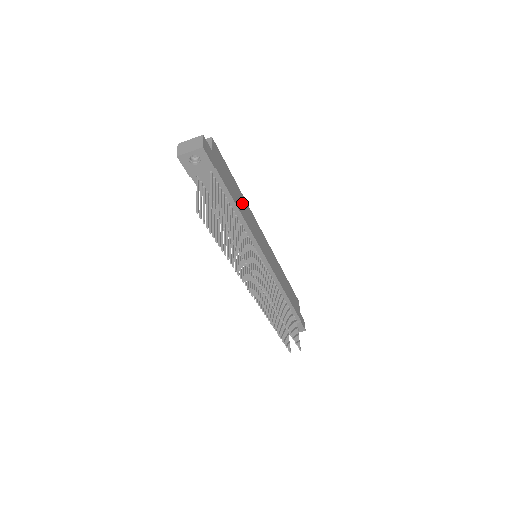
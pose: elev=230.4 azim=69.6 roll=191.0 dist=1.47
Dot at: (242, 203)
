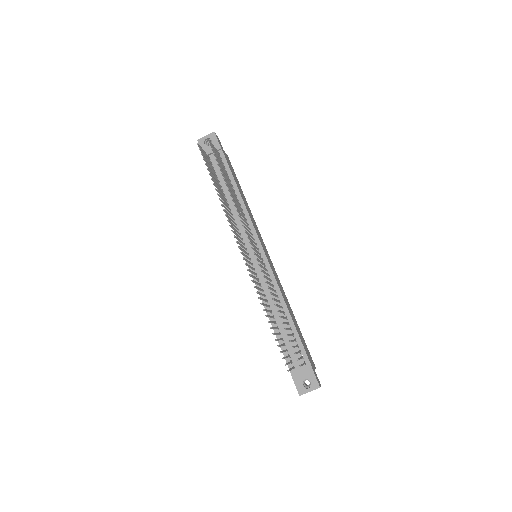
Dot at: (245, 202)
